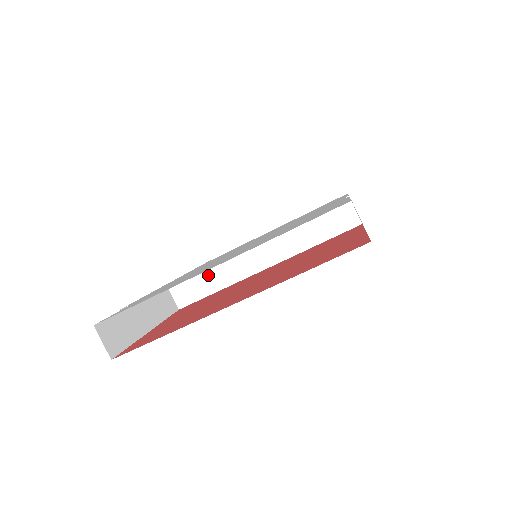
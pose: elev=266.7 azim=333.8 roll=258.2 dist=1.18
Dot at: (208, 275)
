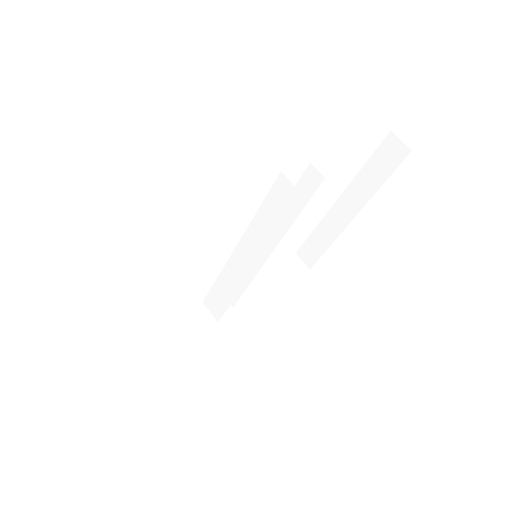
Dot at: (221, 287)
